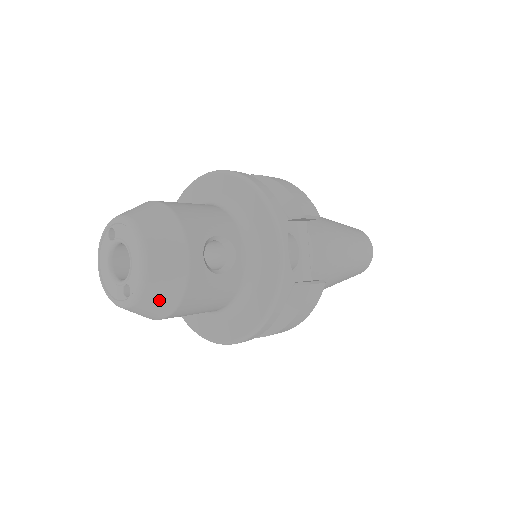
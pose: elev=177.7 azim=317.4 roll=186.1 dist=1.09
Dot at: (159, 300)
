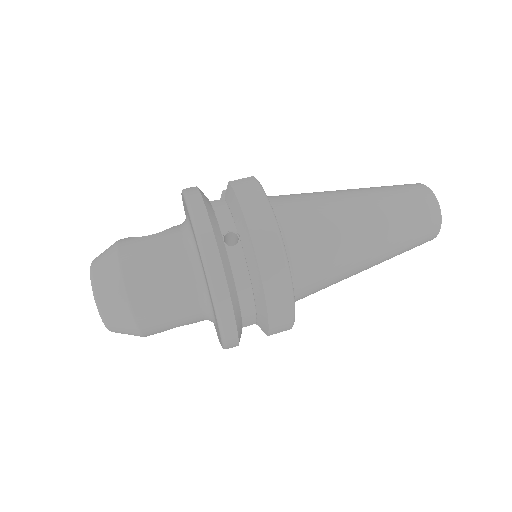
Dot at: occluded
